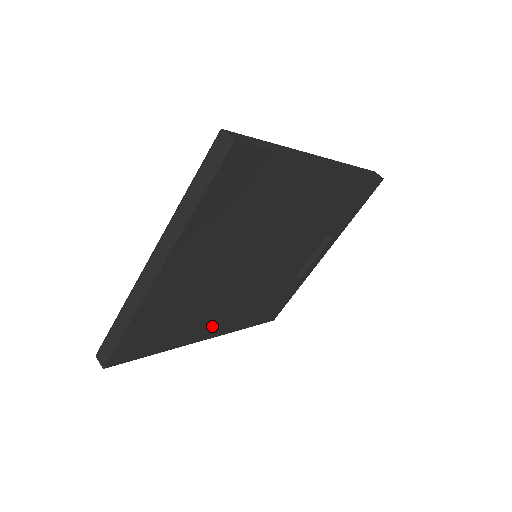
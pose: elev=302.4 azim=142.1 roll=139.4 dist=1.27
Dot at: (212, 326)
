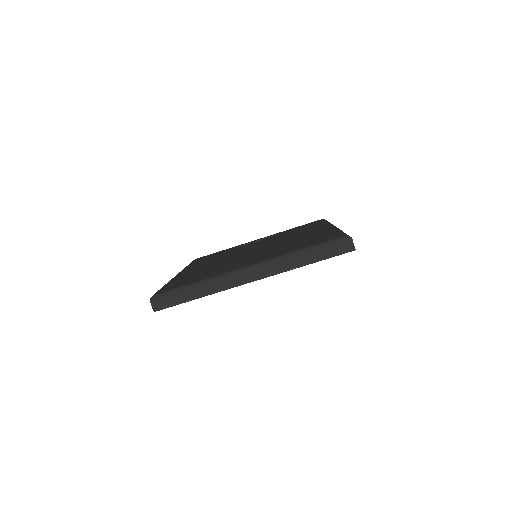
Dot at: occluded
